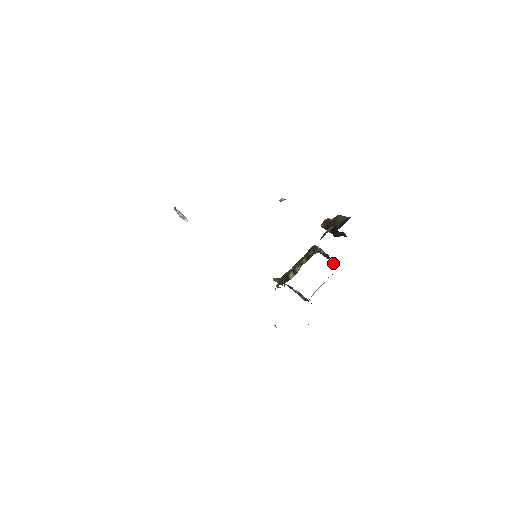
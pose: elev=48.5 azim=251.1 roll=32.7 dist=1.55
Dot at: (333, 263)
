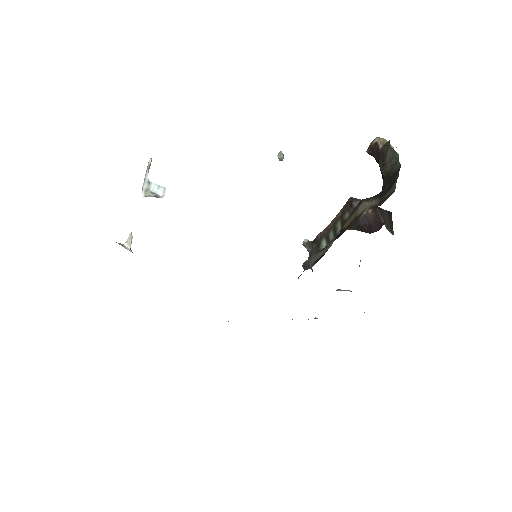
Dot at: (385, 224)
